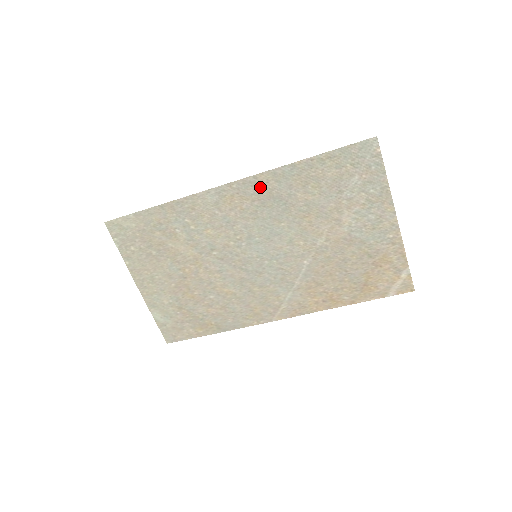
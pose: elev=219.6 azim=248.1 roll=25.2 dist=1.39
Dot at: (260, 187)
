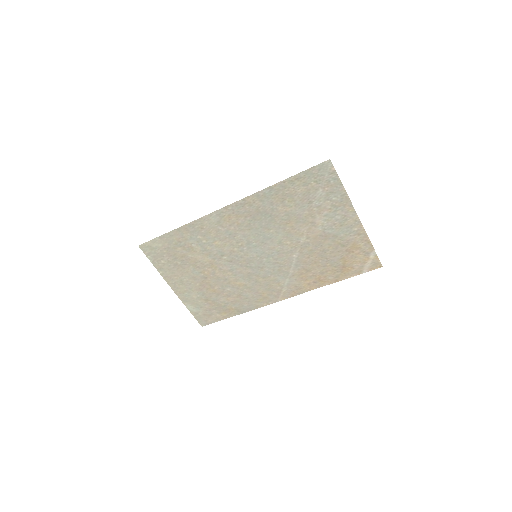
Dot at: (249, 206)
